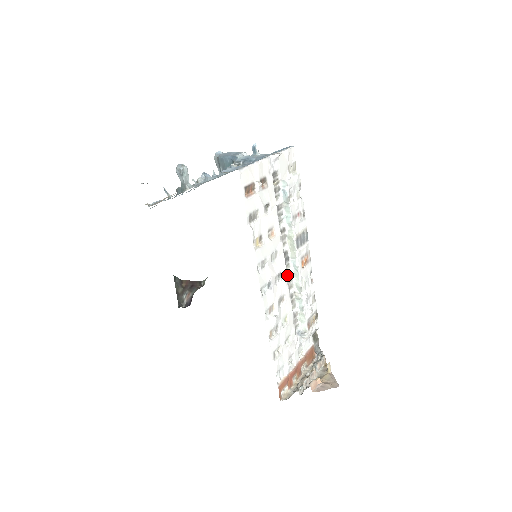
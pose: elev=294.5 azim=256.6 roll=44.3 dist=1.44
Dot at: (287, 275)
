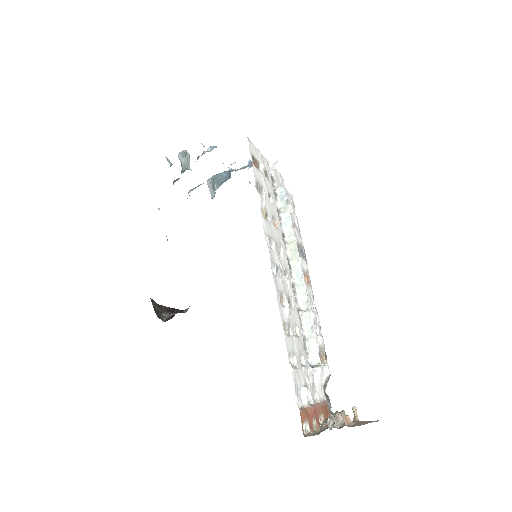
Dot at: (291, 283)
